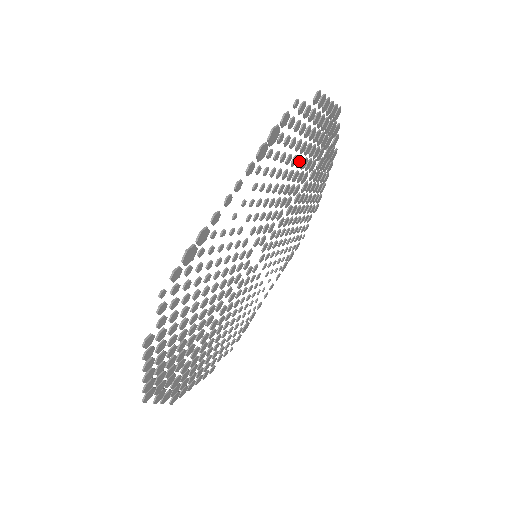
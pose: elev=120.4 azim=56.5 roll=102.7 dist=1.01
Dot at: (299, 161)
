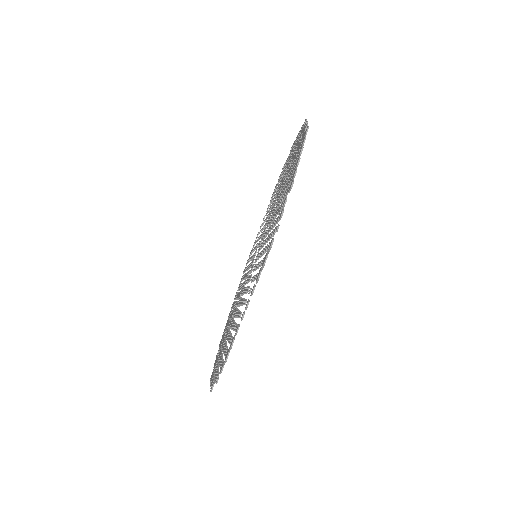
Dot at: occluded
